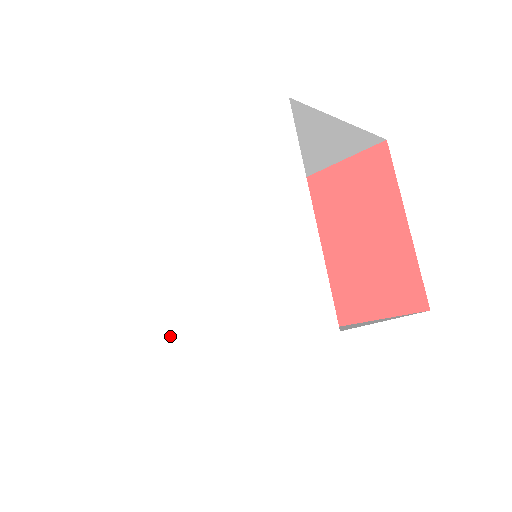
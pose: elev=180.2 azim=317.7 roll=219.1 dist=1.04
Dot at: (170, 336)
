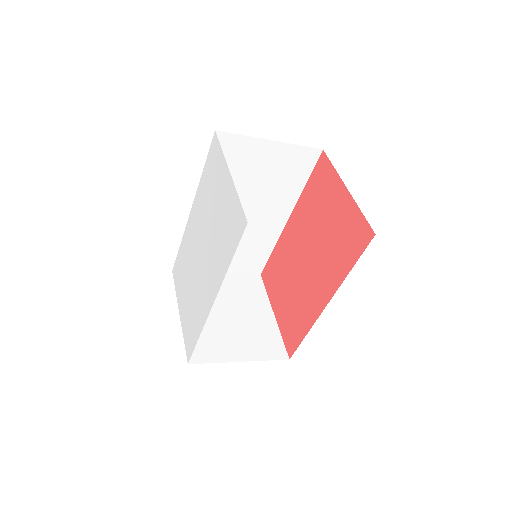
Dot at: (198, 318)
